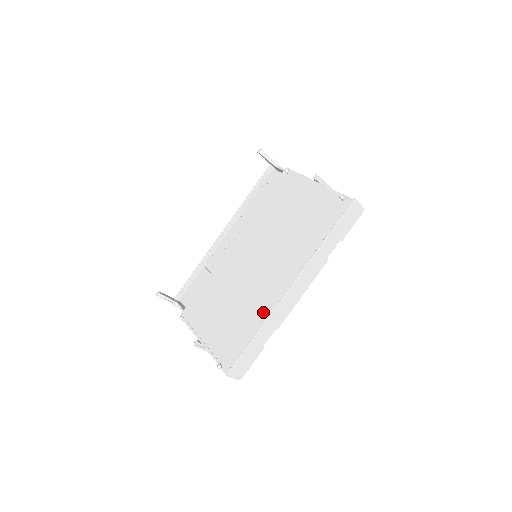
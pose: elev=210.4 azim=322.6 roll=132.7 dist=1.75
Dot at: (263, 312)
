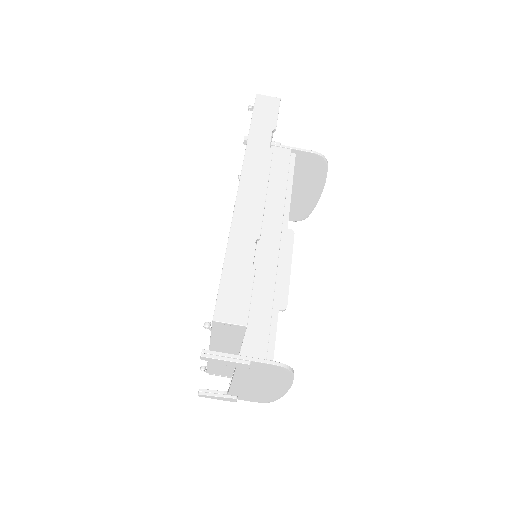
Dot at: occluded
